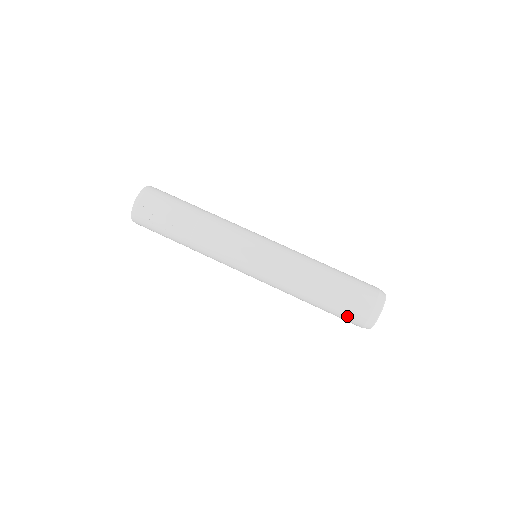
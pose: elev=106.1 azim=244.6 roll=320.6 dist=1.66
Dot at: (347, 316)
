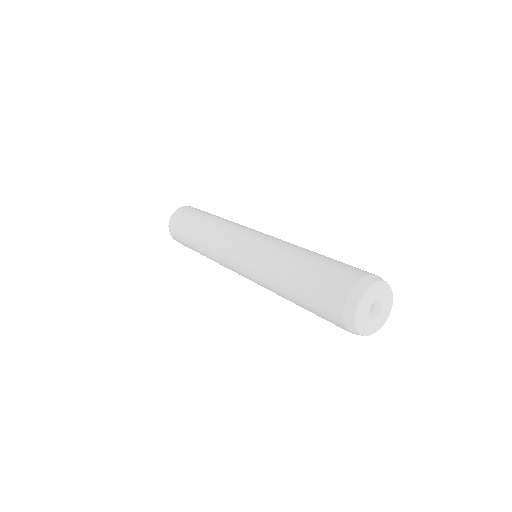
Dot at: (341, 270)
